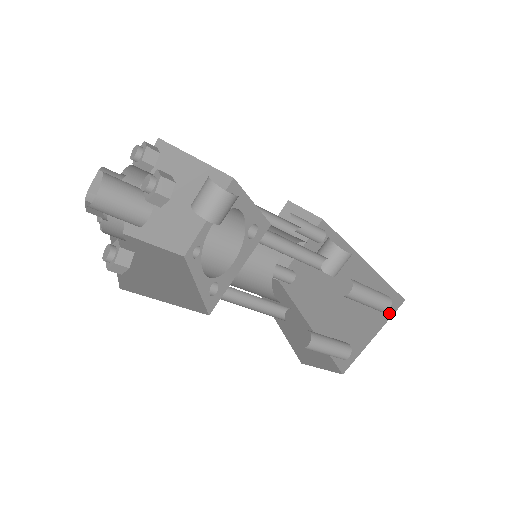
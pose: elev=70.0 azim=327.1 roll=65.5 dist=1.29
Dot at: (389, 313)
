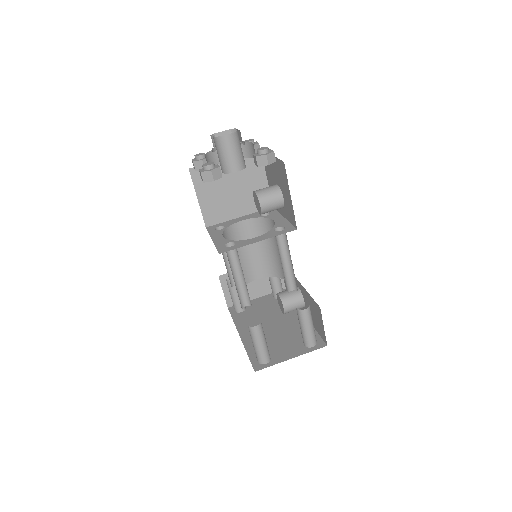
Dot at: (312, 349)
